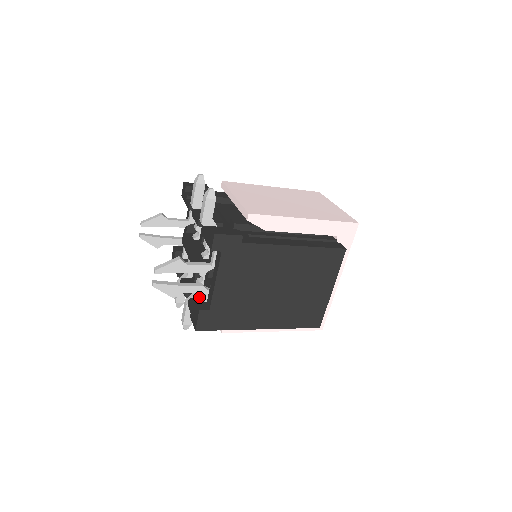
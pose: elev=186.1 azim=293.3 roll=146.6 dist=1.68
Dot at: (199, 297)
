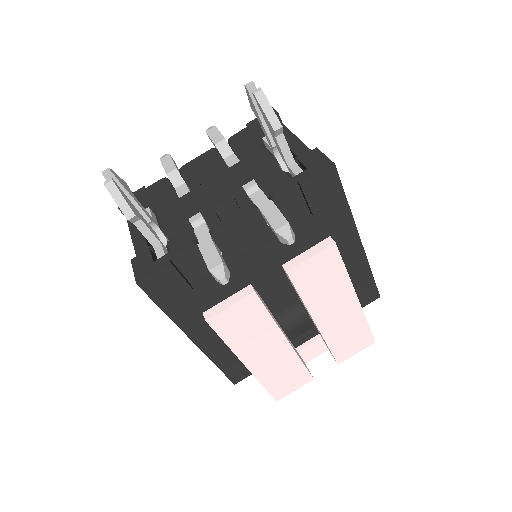
Dot at: occluded
